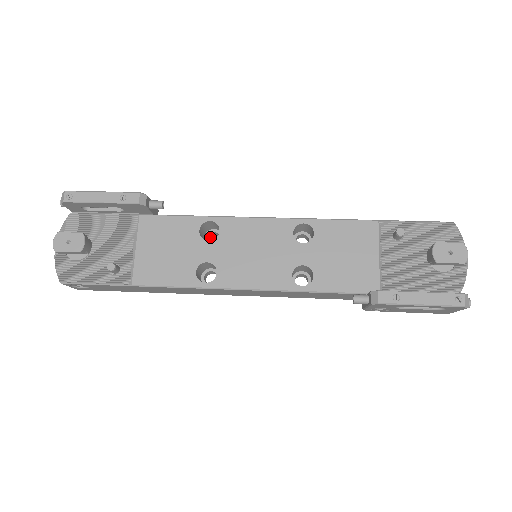
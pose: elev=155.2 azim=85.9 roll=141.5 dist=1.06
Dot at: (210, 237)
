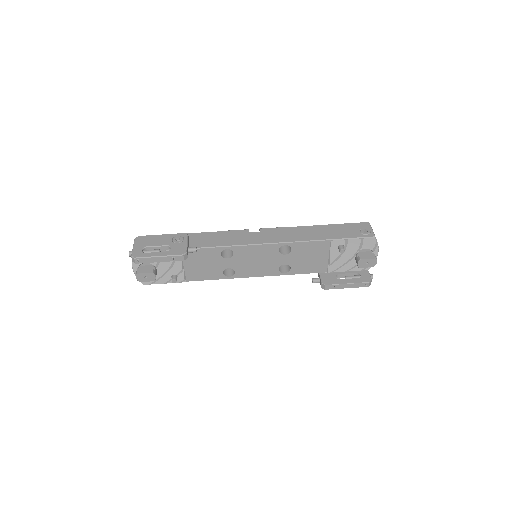
Dot at: occluded
